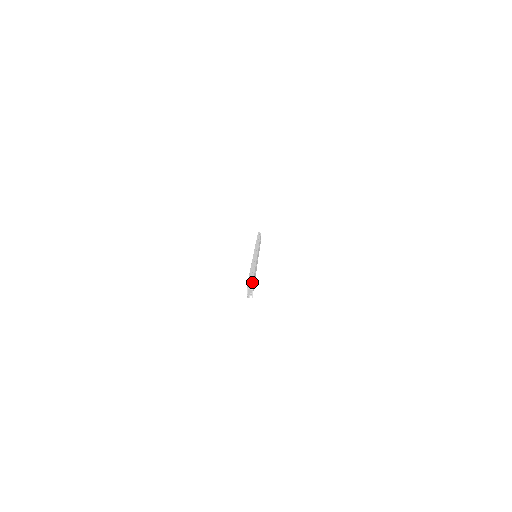
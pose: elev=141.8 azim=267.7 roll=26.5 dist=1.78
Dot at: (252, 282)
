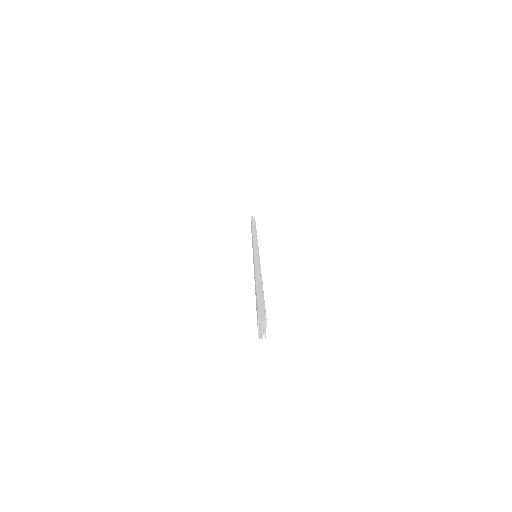
Dot at: (265, 315)
